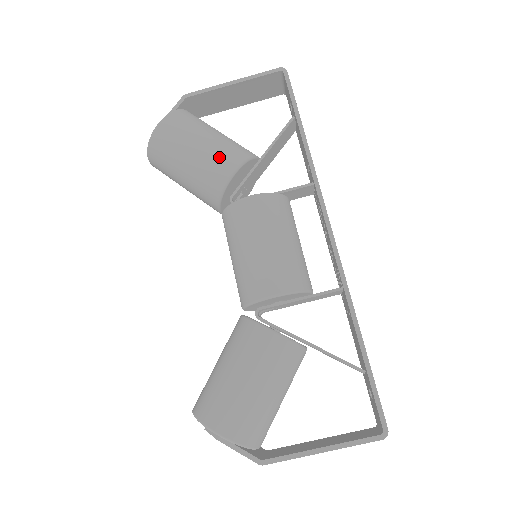
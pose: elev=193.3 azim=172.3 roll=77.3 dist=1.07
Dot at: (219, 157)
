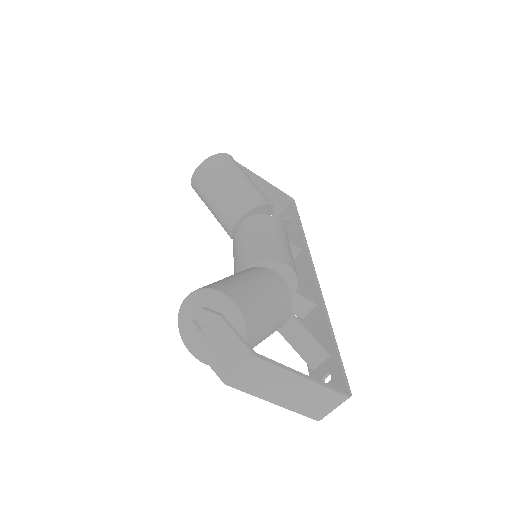
Dot at: (260, 191)
